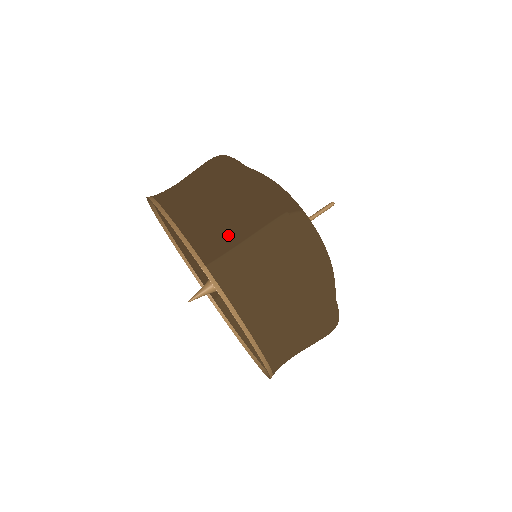
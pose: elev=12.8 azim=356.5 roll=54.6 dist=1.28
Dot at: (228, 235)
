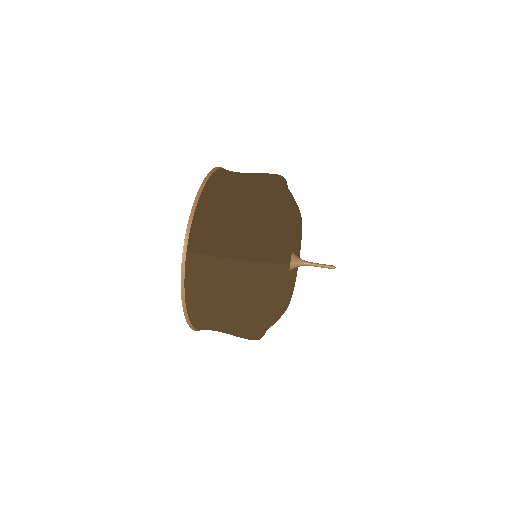
Dot at: (214, 245)
